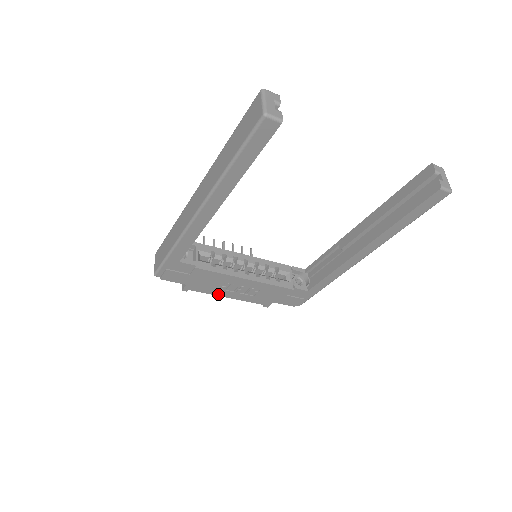
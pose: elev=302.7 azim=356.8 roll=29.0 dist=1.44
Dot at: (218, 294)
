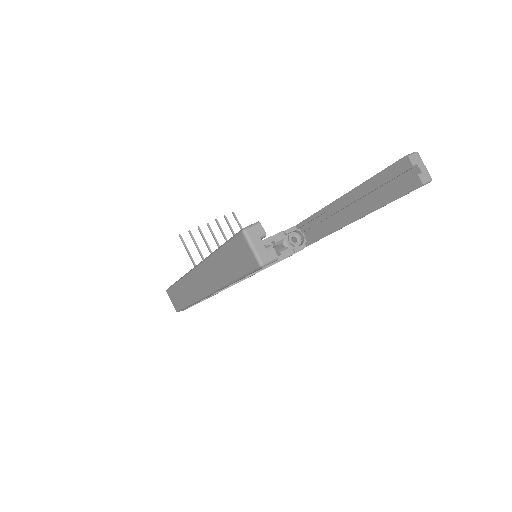
Dot at: occluded
